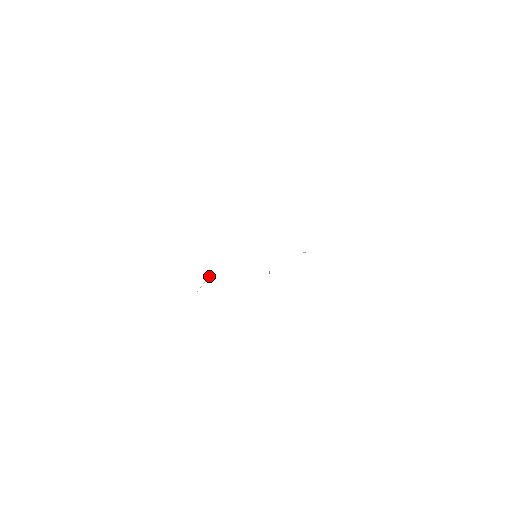
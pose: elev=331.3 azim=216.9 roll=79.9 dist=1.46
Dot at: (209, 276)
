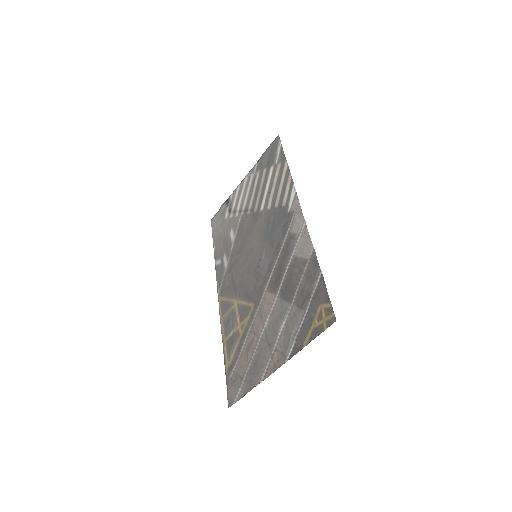
Dot at: (272, 303)
